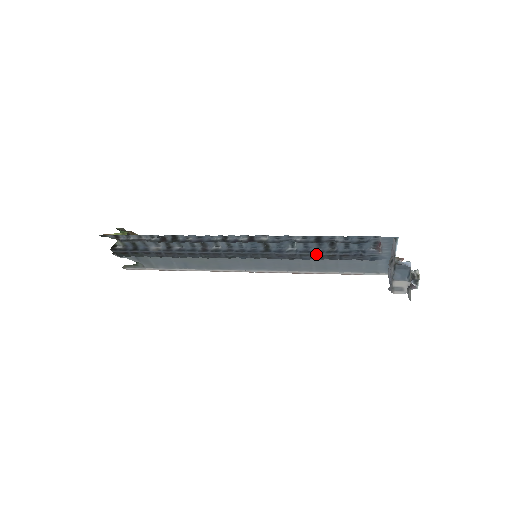
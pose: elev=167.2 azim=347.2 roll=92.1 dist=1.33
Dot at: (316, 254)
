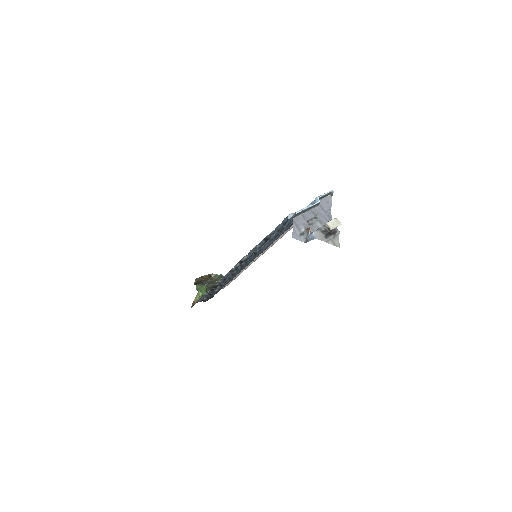
Dot at: occluded
